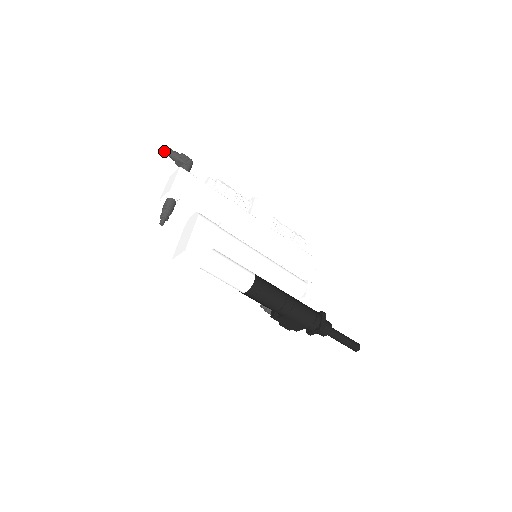
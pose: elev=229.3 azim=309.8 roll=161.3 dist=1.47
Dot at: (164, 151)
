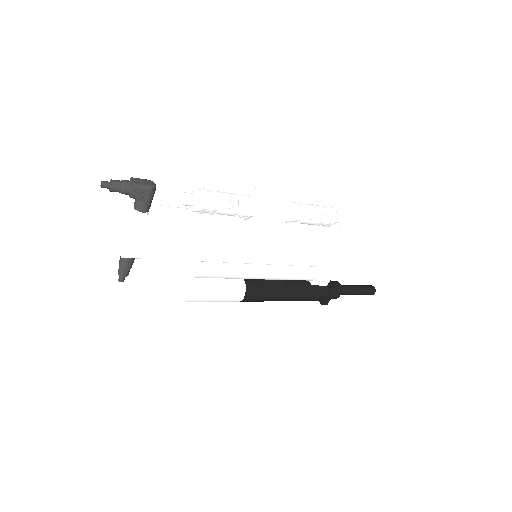
Dot at: (105, 186)
